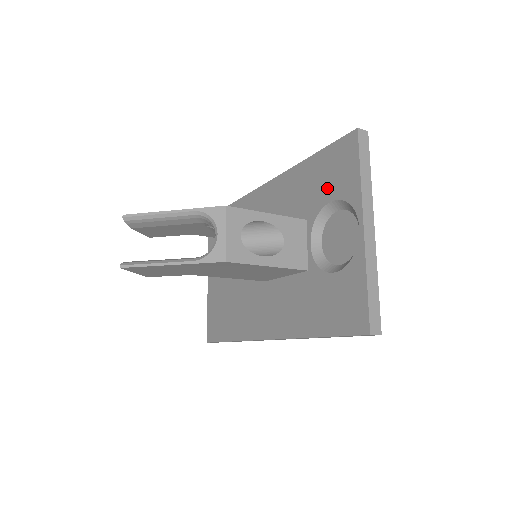
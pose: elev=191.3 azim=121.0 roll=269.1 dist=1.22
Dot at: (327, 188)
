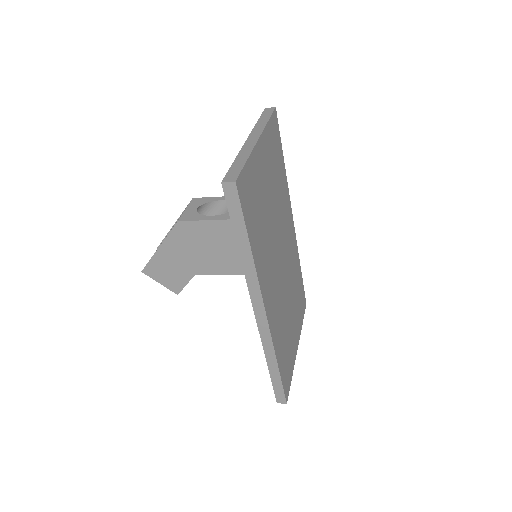
Dot at: occluded
